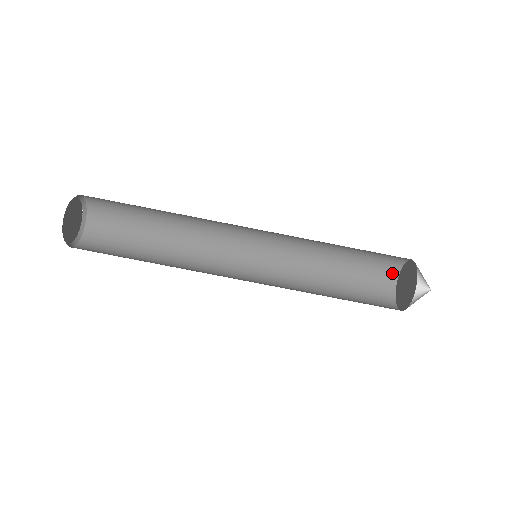
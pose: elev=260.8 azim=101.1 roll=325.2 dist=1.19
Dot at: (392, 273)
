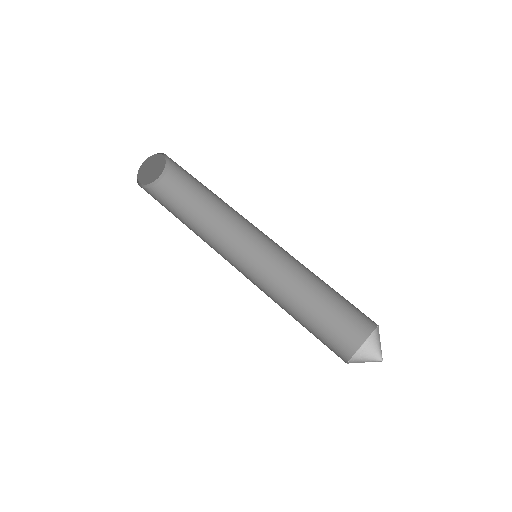
Dot at: (347, 352)
